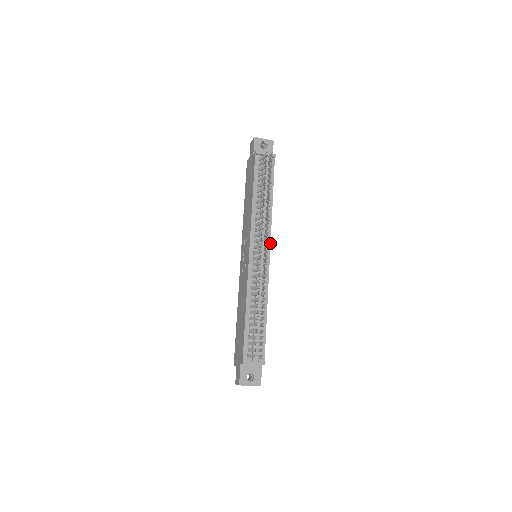
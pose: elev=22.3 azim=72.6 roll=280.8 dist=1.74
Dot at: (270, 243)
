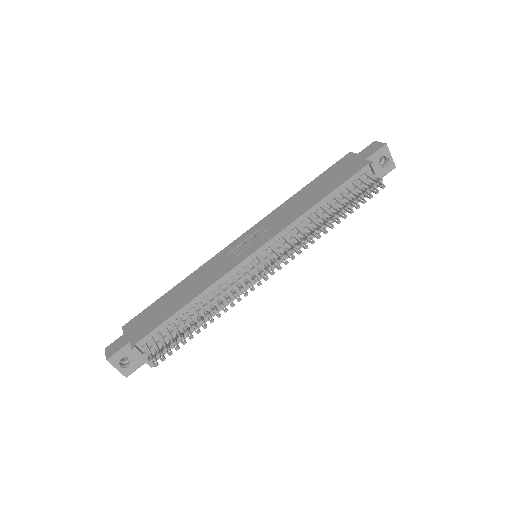
Dot at: (282, 262)
